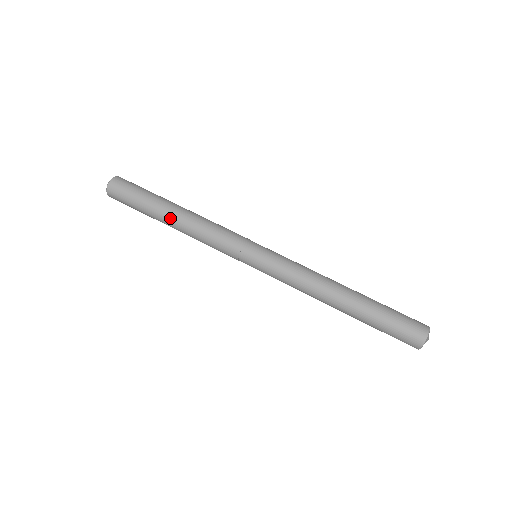
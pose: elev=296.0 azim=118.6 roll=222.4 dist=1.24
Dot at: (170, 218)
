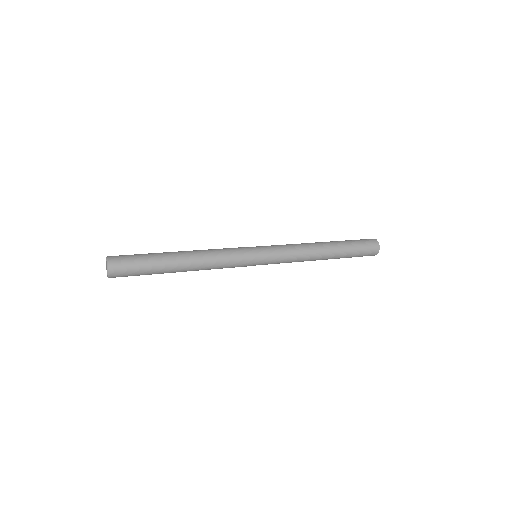
Dot at: (181, 255)
